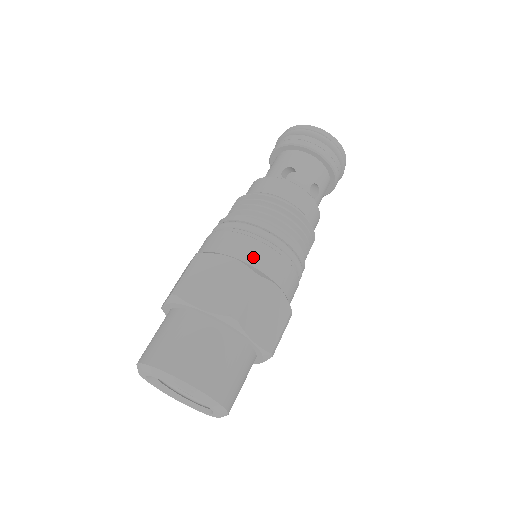
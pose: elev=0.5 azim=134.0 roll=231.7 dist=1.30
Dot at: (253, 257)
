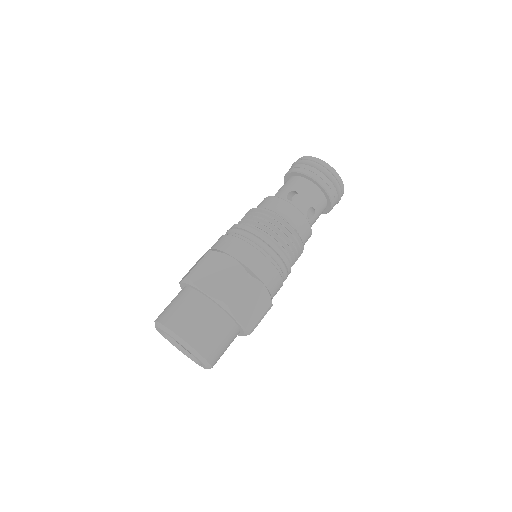
Dot at: (218, 244)
